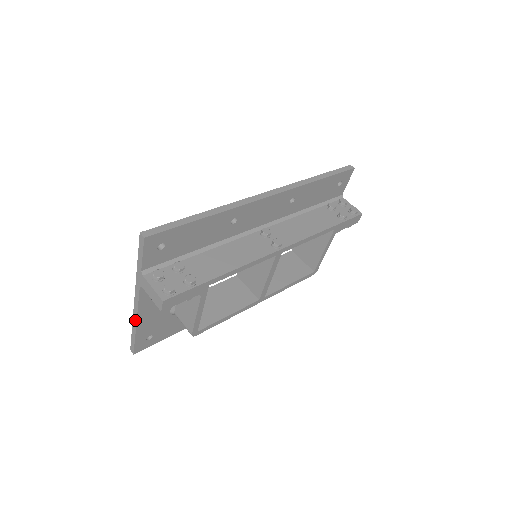
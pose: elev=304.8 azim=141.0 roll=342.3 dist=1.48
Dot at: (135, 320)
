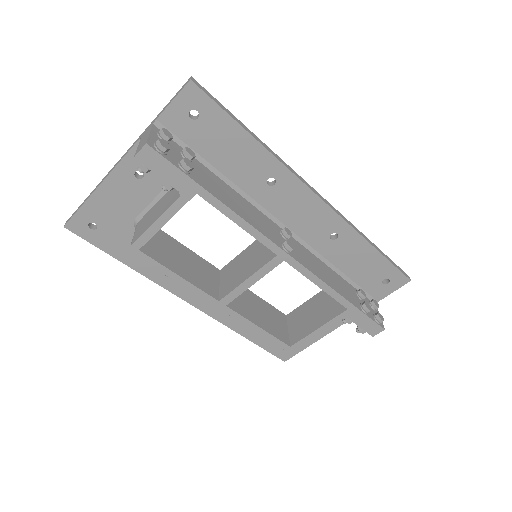
Dot at: (101, 182)
